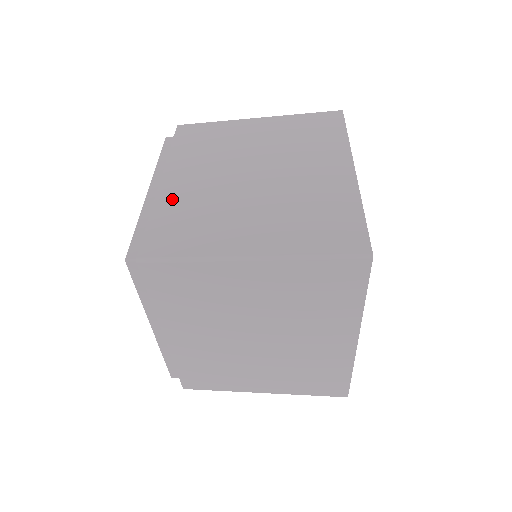
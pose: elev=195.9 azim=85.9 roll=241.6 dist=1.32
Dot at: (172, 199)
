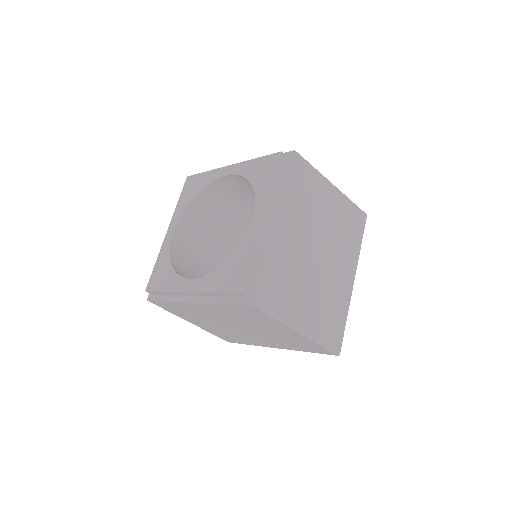
Dot at: occluded
